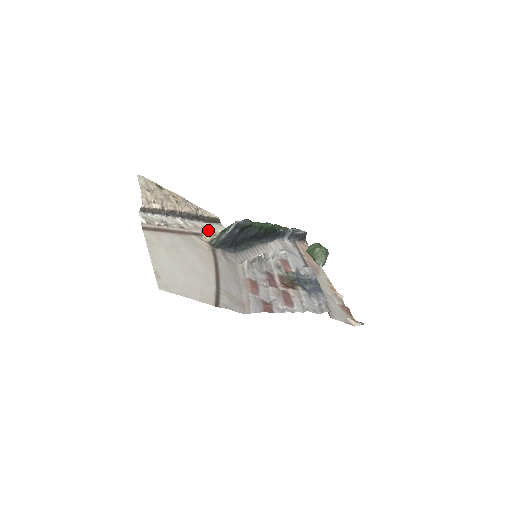
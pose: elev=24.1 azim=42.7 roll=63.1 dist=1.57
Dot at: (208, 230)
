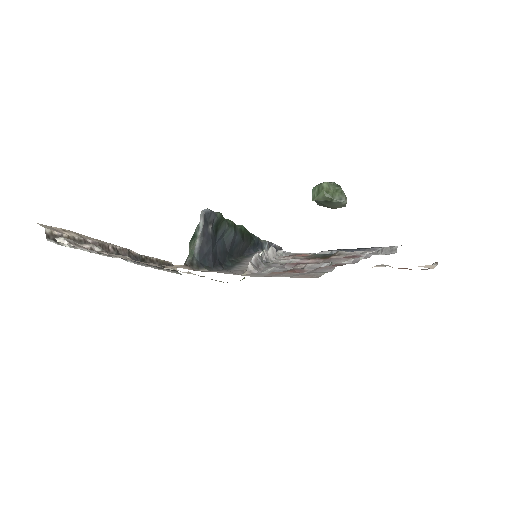
Dot at: (169, 268)
